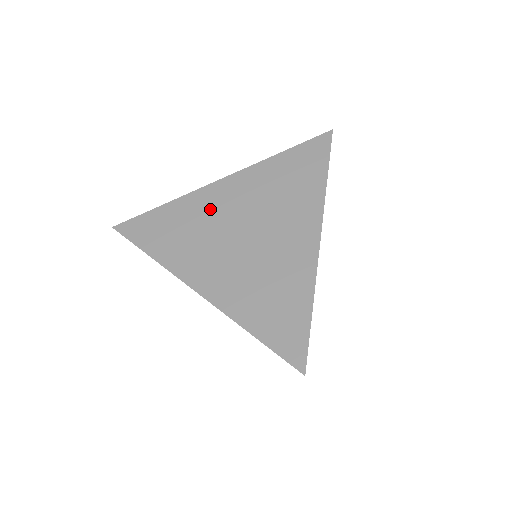
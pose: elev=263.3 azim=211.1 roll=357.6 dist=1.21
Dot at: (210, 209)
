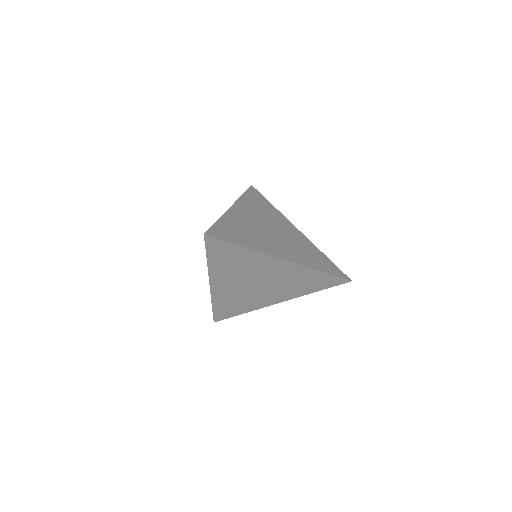
Dot at: (244, 220)
